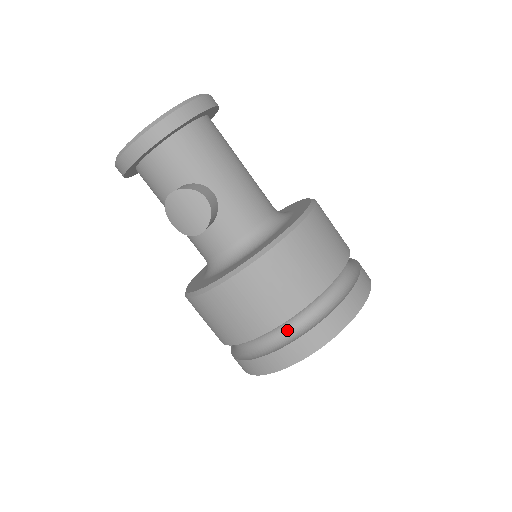
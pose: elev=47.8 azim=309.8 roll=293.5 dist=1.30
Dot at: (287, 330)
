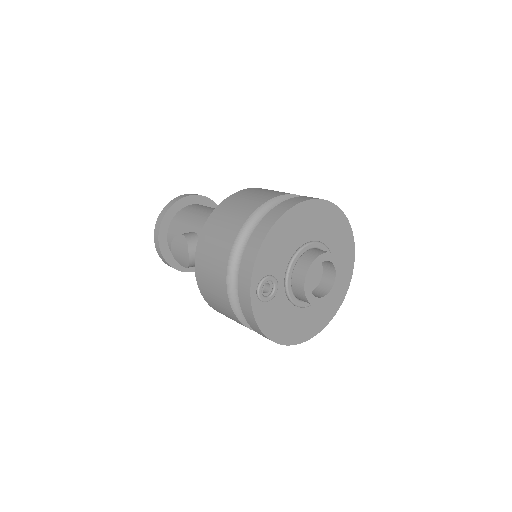
Dot at: occluded
